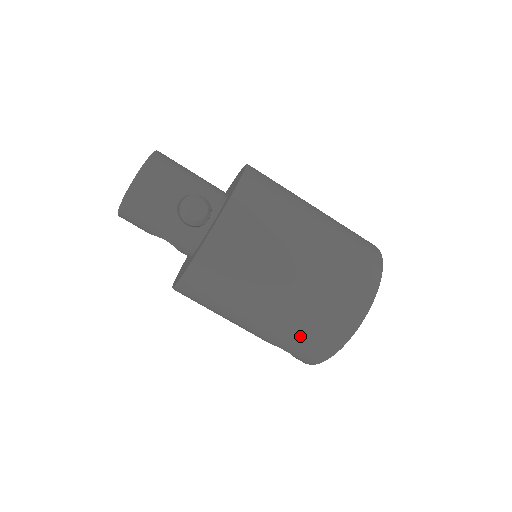
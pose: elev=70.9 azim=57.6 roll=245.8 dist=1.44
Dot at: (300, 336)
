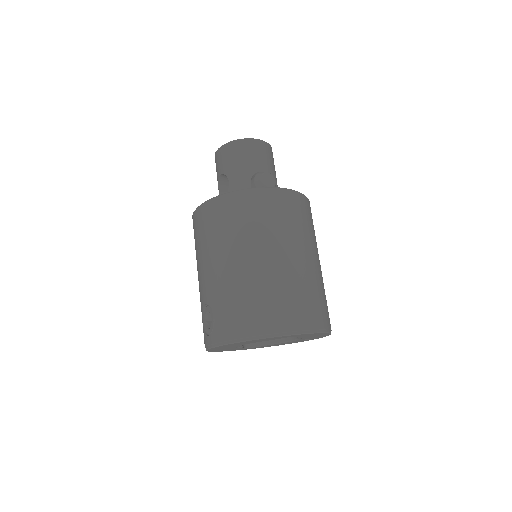
Dot at: (243, 302)
